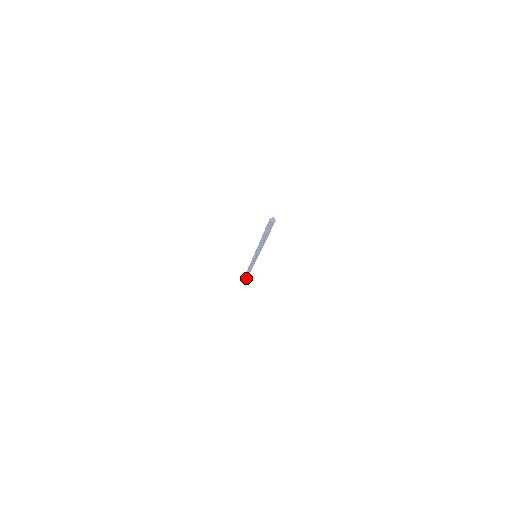
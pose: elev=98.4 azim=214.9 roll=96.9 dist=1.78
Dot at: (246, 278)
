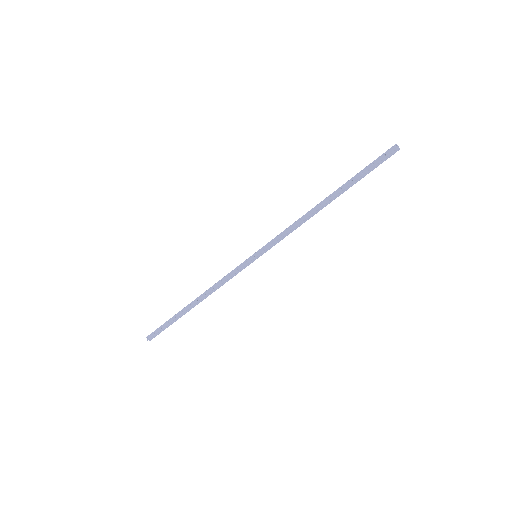
Dot at: (147, 340)
